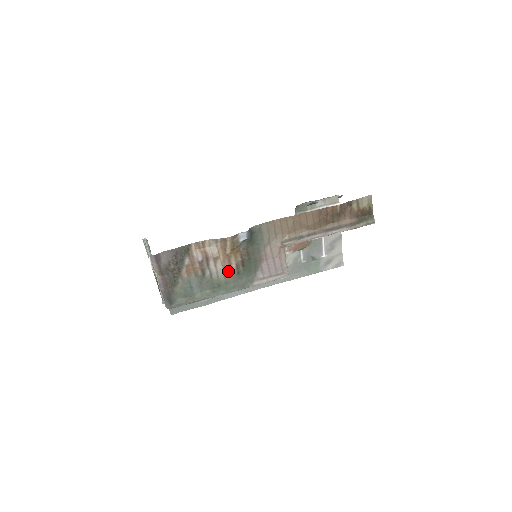
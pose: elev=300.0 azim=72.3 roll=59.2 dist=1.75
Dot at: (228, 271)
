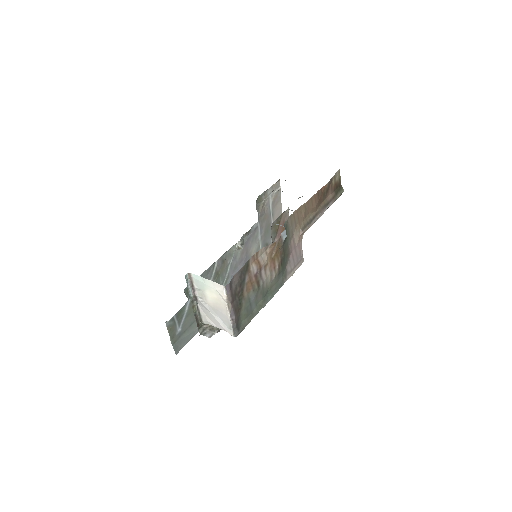
Dot at: (273, 275)
